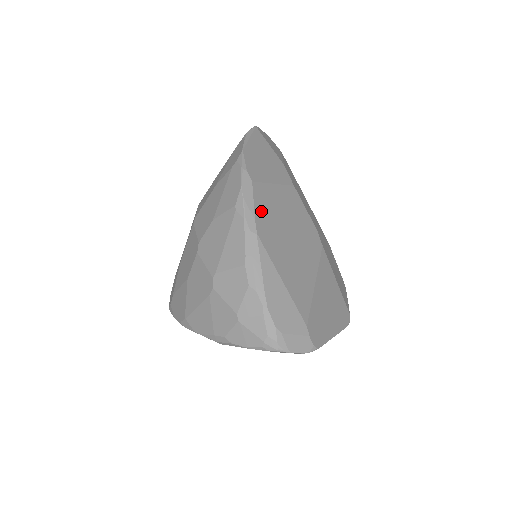
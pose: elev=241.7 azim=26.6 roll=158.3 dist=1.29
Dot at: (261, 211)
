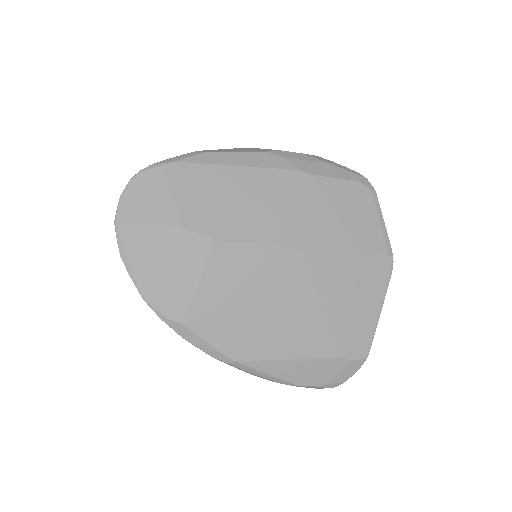
Dot at: (217, 335)
